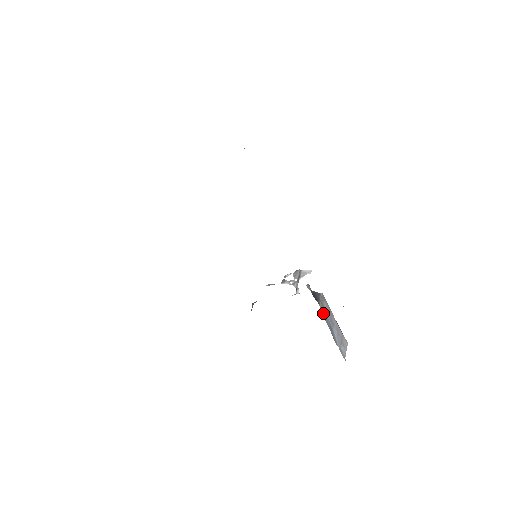
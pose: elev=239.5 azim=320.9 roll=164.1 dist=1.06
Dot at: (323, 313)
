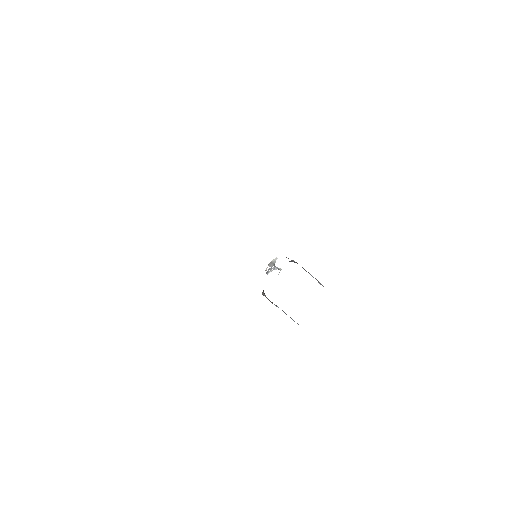
Dot at: occluded
